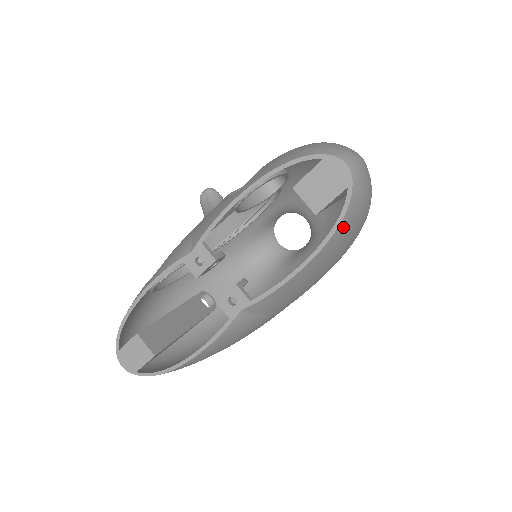
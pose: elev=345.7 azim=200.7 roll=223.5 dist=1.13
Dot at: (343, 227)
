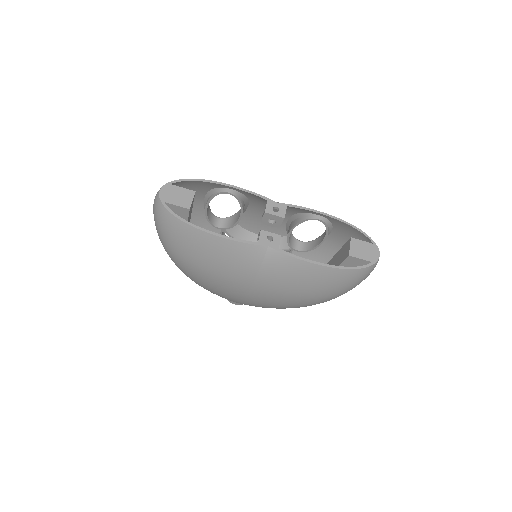
Dot at: (351, 274)
